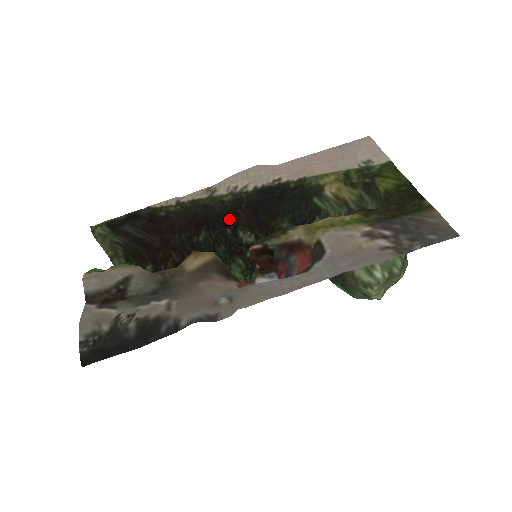
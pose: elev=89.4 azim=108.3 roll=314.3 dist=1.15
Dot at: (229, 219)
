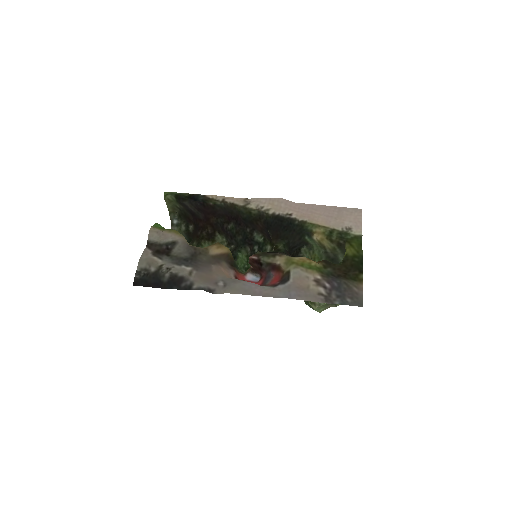
Dot at: (251, 224)
